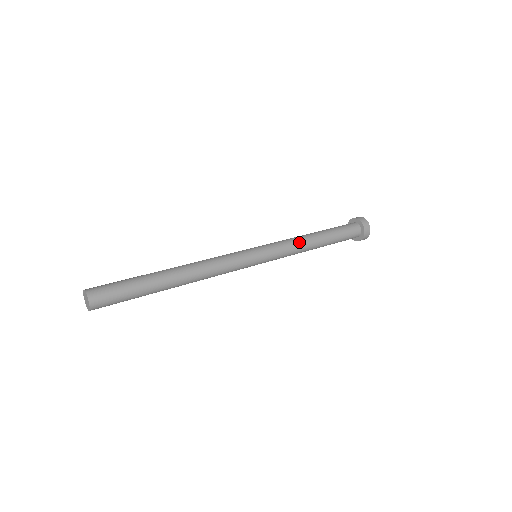
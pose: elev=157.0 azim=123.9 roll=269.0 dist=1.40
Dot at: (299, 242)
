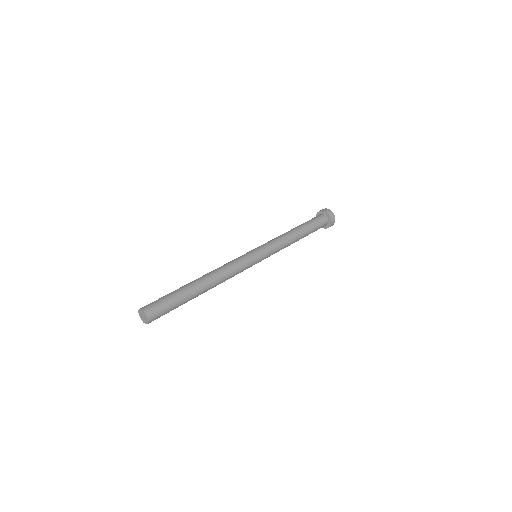
Dot at: (287, 241)
